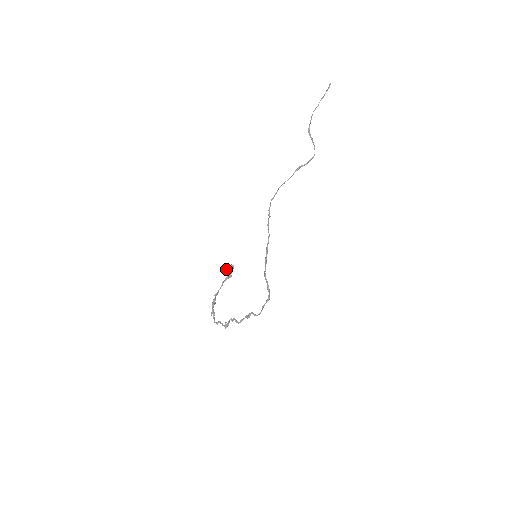
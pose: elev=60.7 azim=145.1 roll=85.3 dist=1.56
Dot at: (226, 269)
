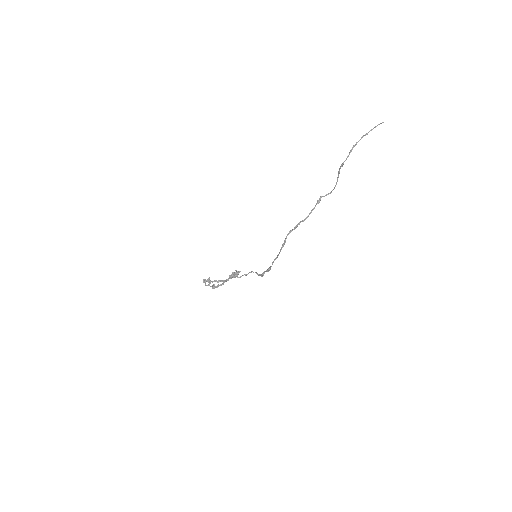
Dot at: (233, 273)
